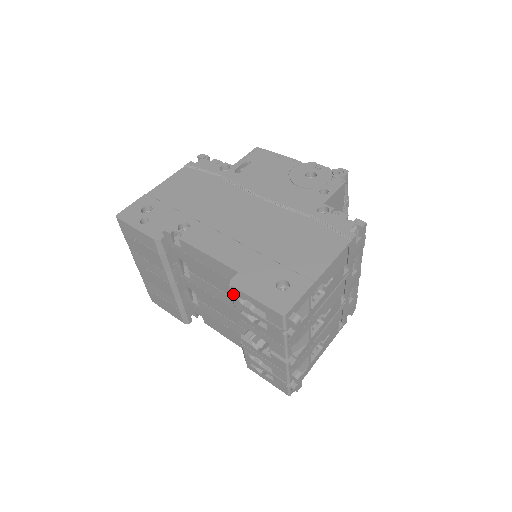
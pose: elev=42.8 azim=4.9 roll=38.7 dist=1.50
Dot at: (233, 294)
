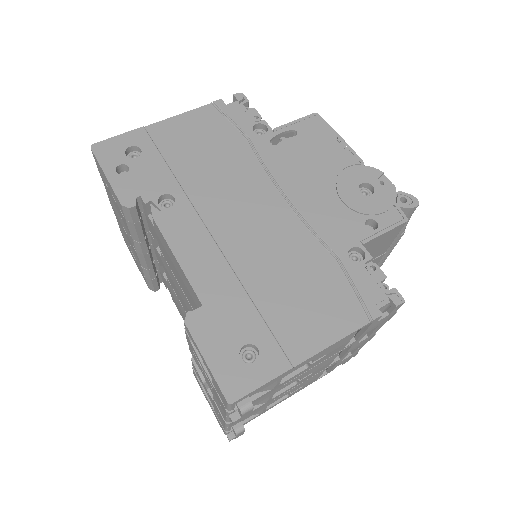
Dot at: (185, 330)
